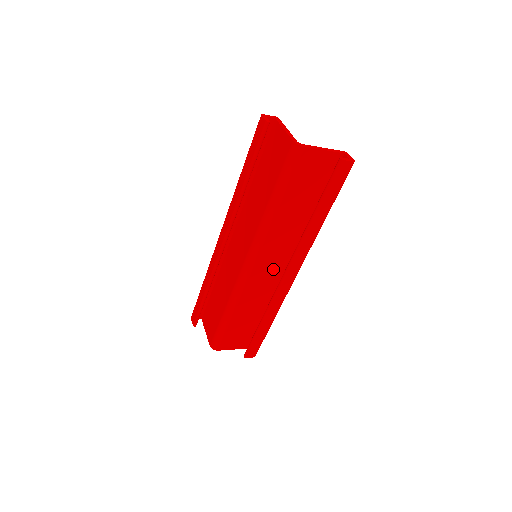
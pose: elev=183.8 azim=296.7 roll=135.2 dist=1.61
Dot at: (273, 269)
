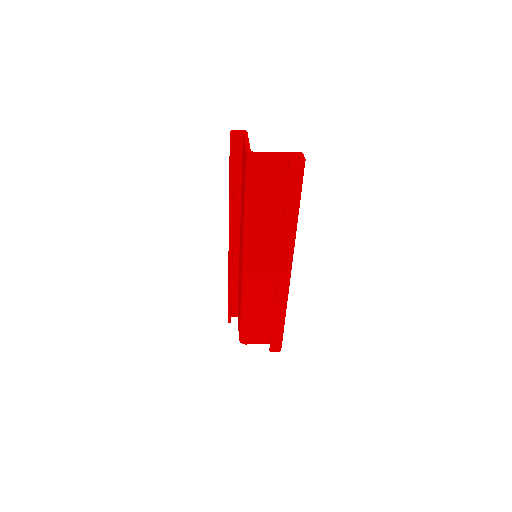
Dot at: (270, 267)
